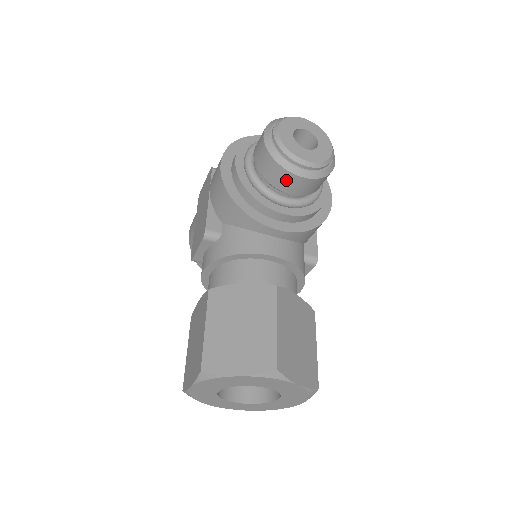
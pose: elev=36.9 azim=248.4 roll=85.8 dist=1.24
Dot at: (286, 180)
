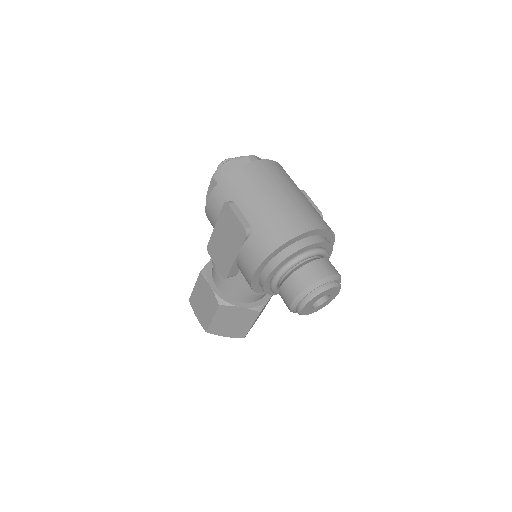
Dot at: occluded
